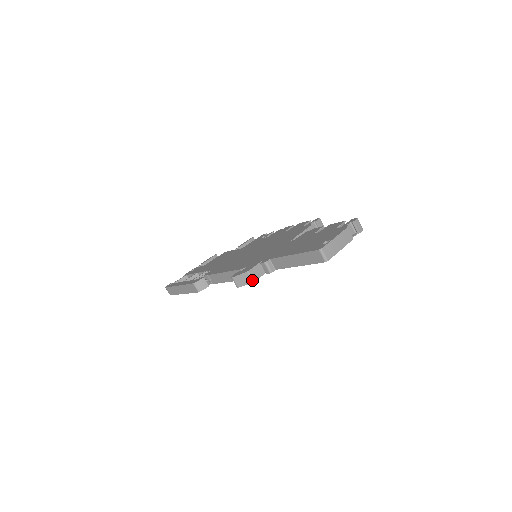
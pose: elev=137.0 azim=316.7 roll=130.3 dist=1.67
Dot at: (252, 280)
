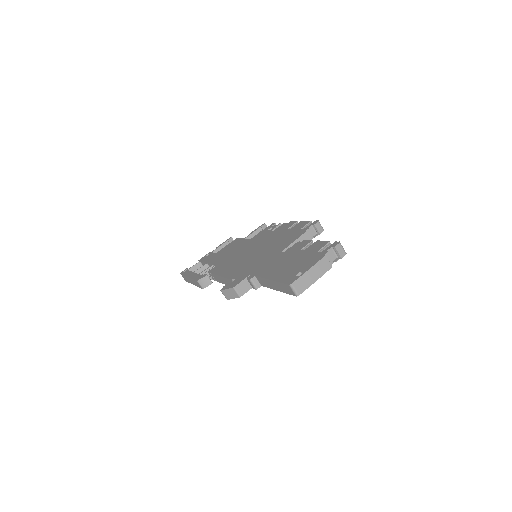
Dot at: (238, 295)
